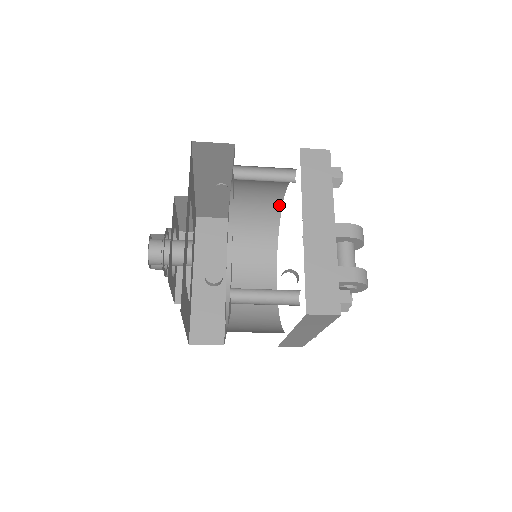
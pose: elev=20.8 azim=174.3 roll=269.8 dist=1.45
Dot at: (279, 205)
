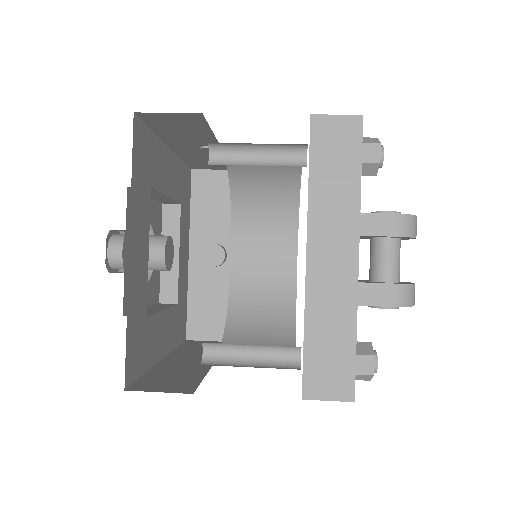
Dot at: occluded
